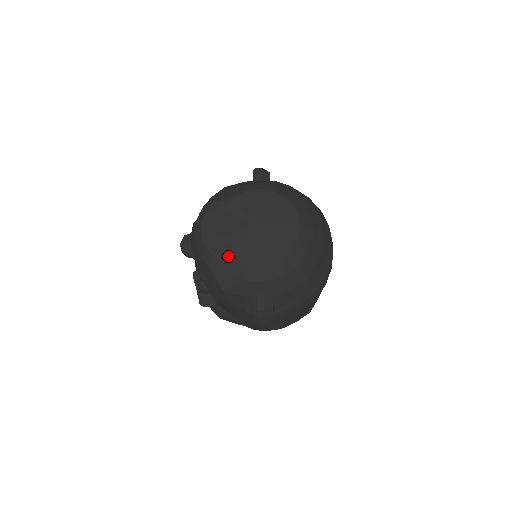
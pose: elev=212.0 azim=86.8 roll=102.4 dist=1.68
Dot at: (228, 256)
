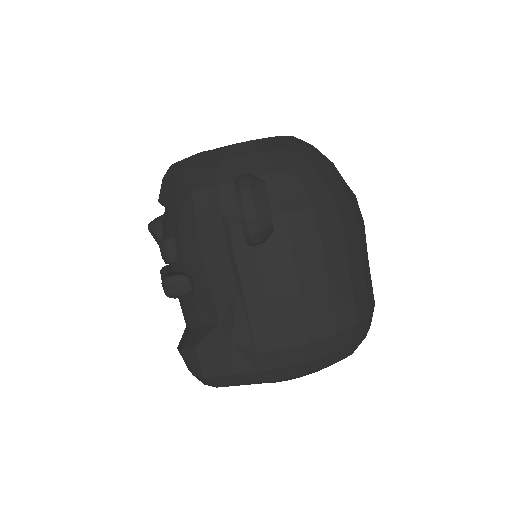
Dot at: (199, 153)
